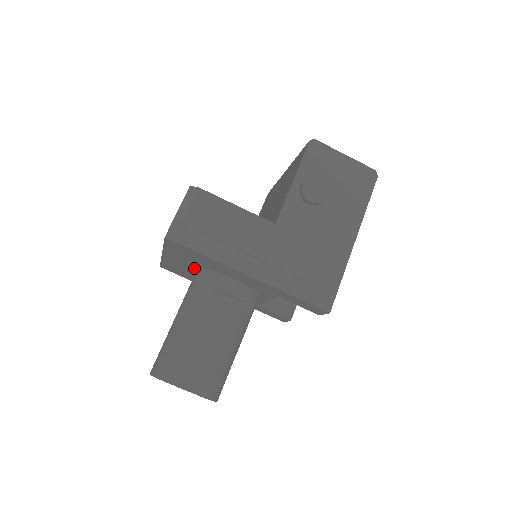
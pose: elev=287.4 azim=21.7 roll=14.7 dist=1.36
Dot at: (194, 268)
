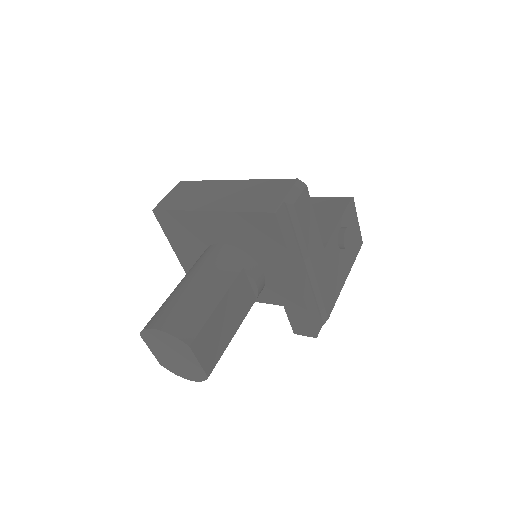
Dot at: (223, 241)
